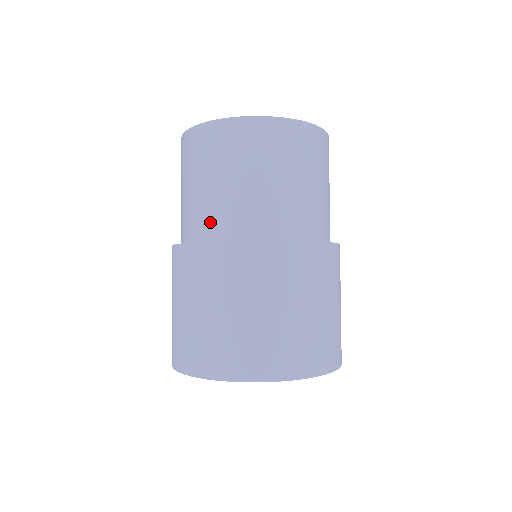
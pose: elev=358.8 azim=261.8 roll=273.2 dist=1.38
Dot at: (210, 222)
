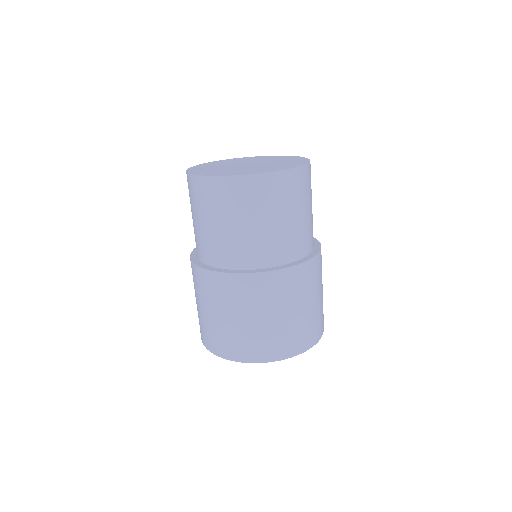
Dot at: (209, 252)
